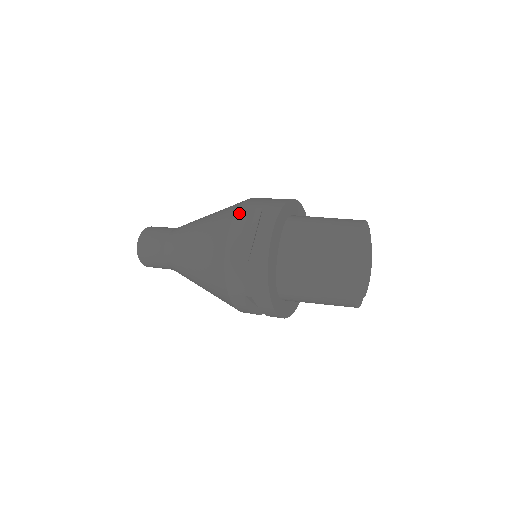
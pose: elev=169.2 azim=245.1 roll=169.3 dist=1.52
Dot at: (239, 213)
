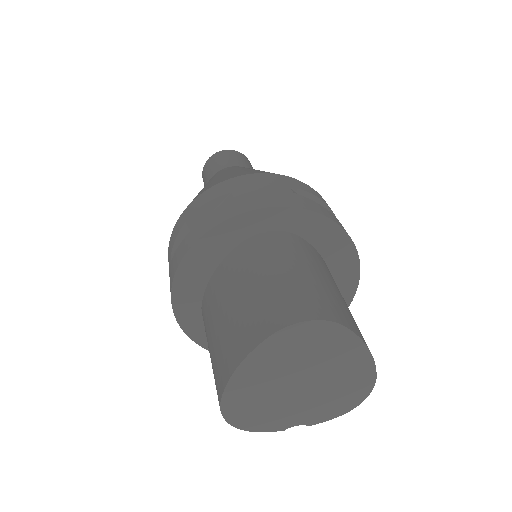
Dot at: (213, 188)
